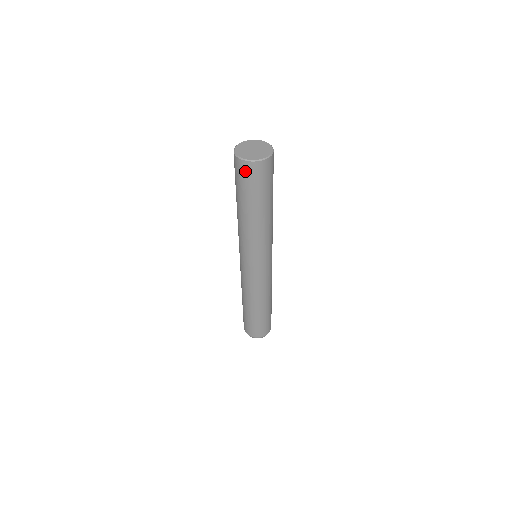
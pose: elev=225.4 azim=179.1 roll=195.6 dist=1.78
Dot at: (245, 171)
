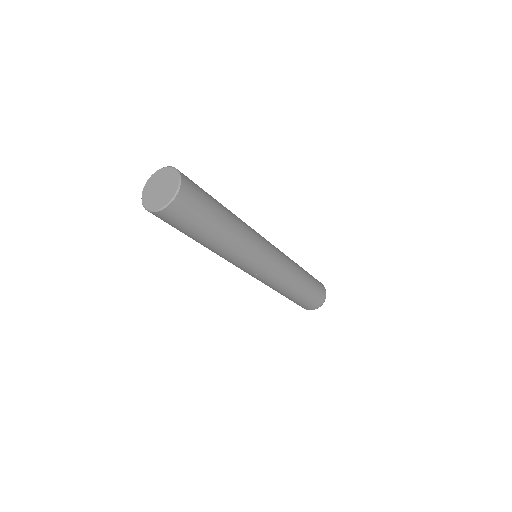
Dot at: (161, 218)
